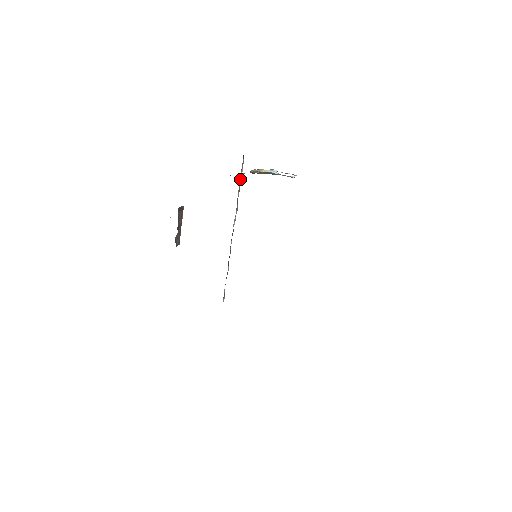
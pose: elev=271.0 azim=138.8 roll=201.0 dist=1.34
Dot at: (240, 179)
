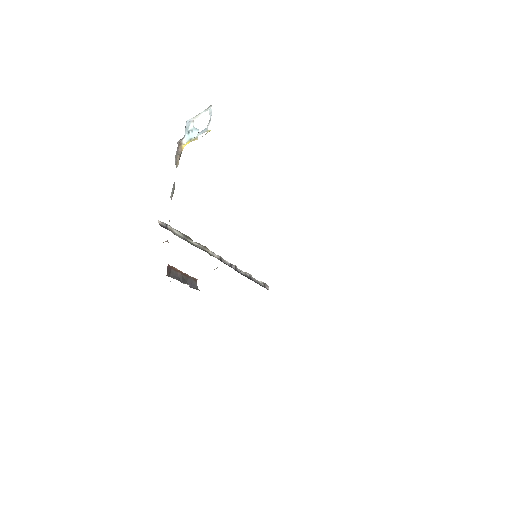
Dot at: (180, 235)
